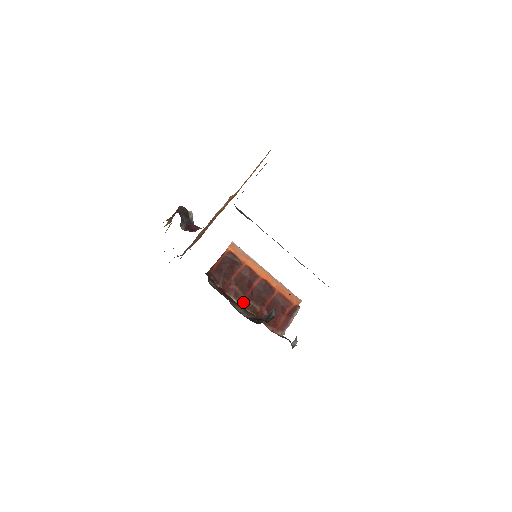
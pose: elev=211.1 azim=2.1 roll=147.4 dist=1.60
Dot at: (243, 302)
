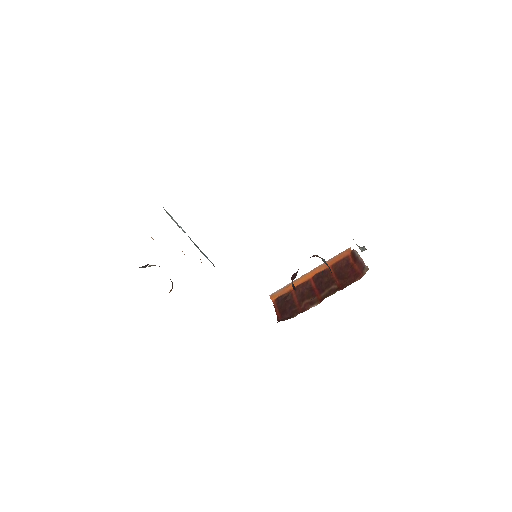
Dot at: (321, 299)
